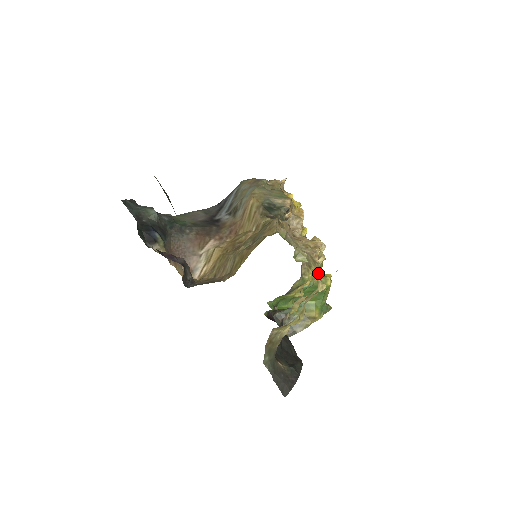
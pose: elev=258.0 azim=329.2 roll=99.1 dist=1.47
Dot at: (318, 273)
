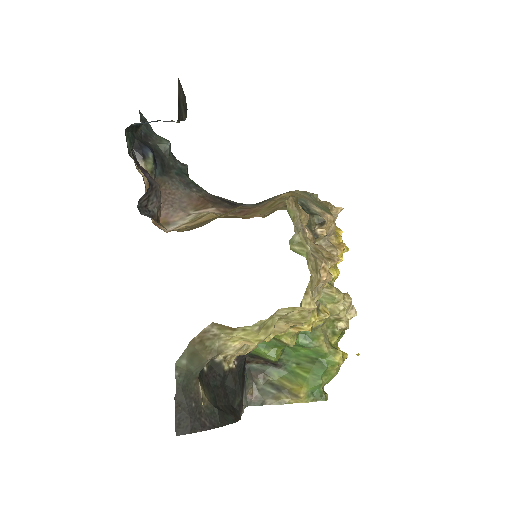
Dot at: (330, 340)
